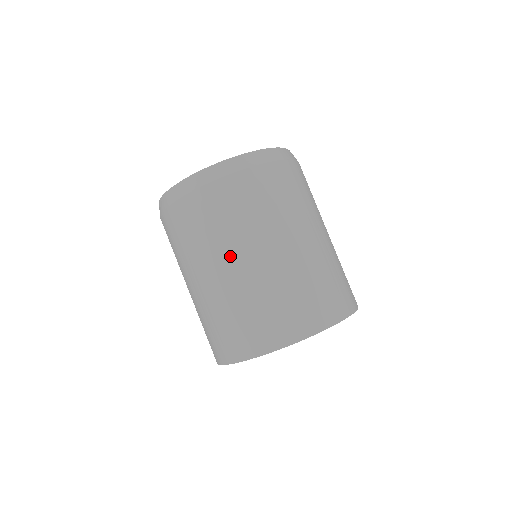
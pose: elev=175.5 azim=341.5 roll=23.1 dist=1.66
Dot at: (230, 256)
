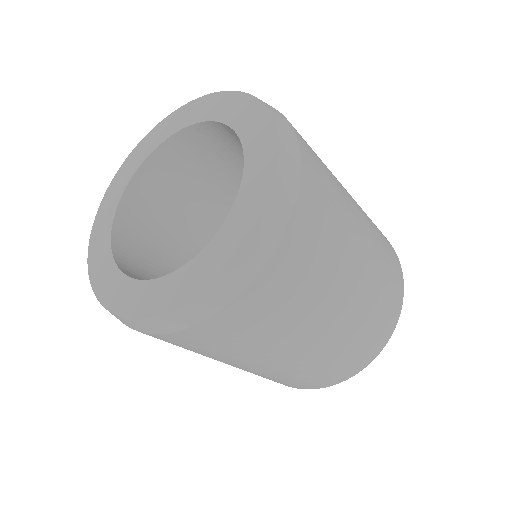
Dot at: (339, 291)
